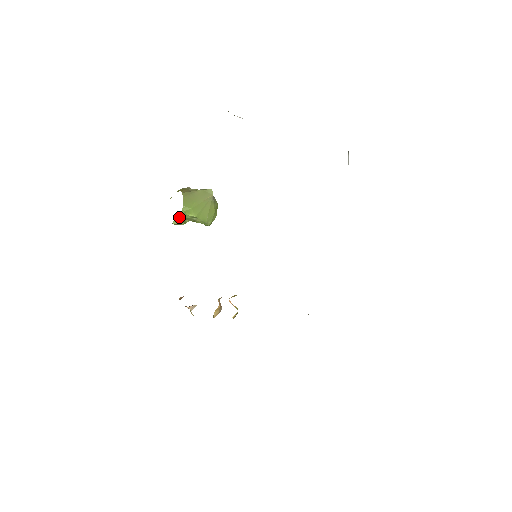
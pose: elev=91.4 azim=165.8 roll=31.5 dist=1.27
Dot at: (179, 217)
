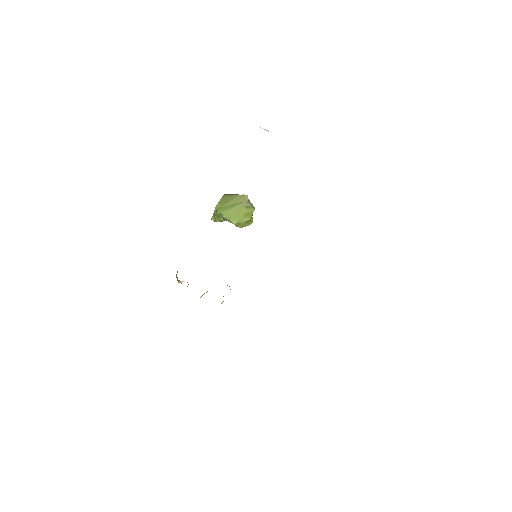
Dot at: (214, 214)
